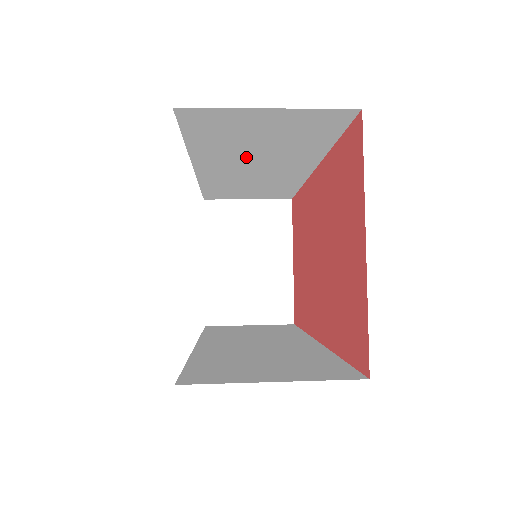
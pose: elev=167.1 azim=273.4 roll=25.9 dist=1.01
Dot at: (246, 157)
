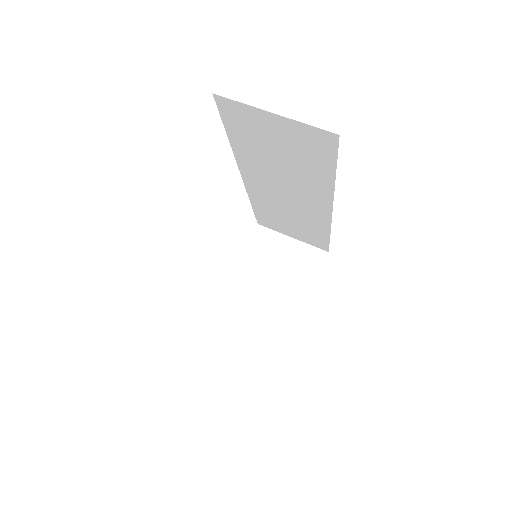
Dot at: (275, 172)
